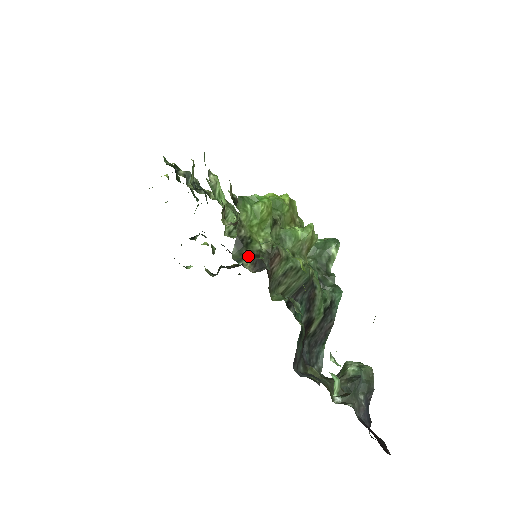
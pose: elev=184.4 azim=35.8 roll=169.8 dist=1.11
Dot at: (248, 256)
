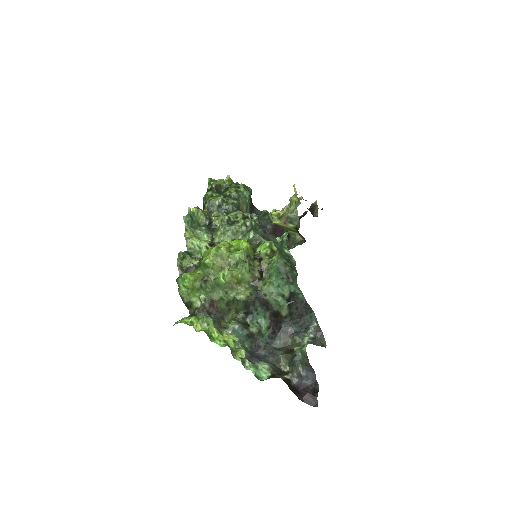
Dot at: (192, 313)
